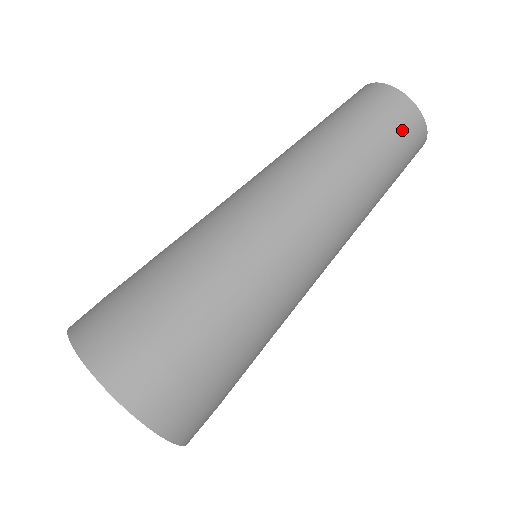
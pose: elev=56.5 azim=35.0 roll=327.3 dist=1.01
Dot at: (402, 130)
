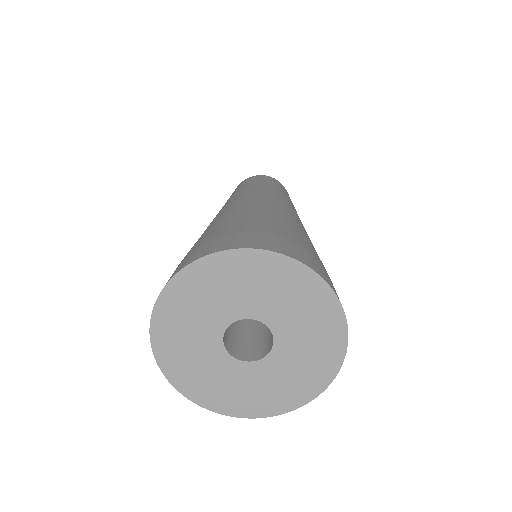
Dot at: (258, 178)
